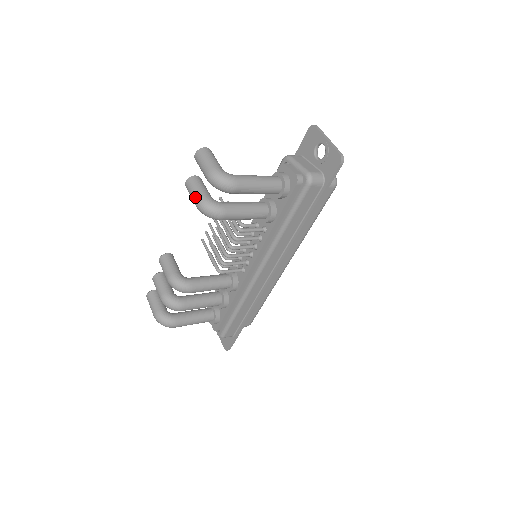
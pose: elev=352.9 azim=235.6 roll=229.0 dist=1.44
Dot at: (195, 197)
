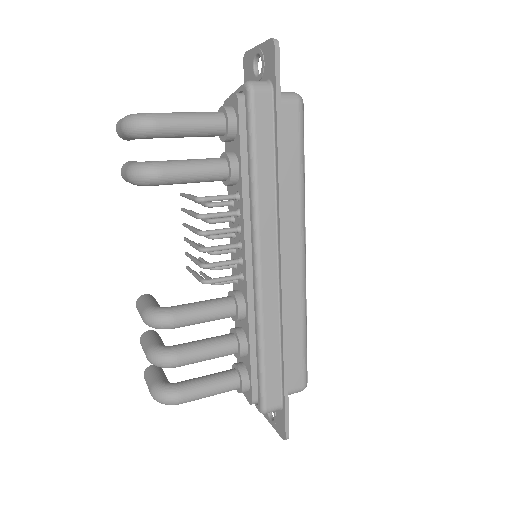
Dot at: (125, 171)
